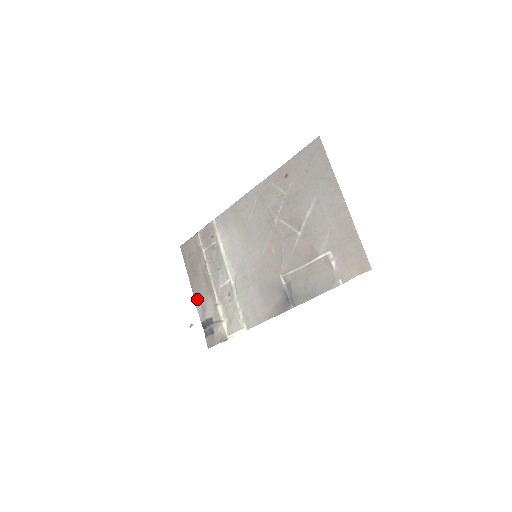
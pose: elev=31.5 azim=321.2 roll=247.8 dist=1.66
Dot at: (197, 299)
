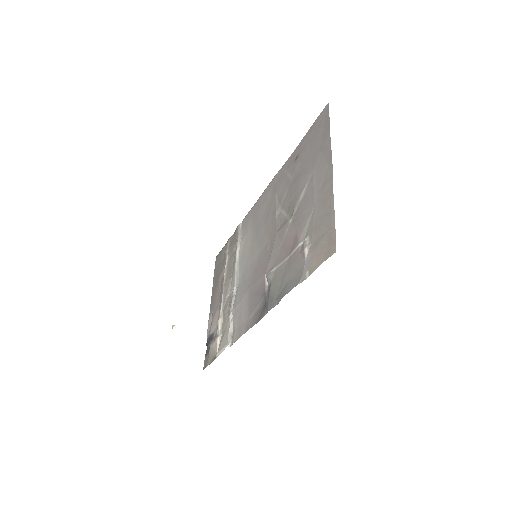
Dot at: (211, 312)
